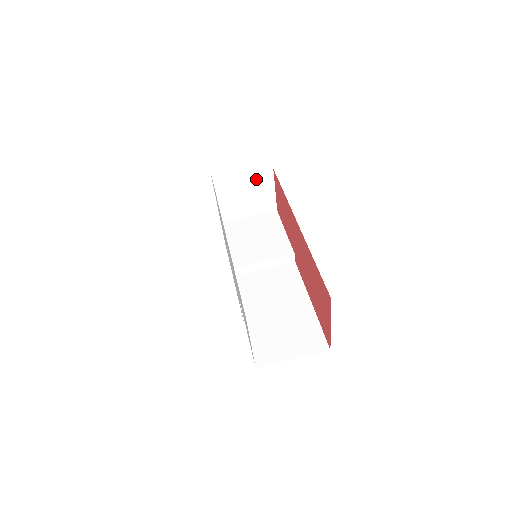
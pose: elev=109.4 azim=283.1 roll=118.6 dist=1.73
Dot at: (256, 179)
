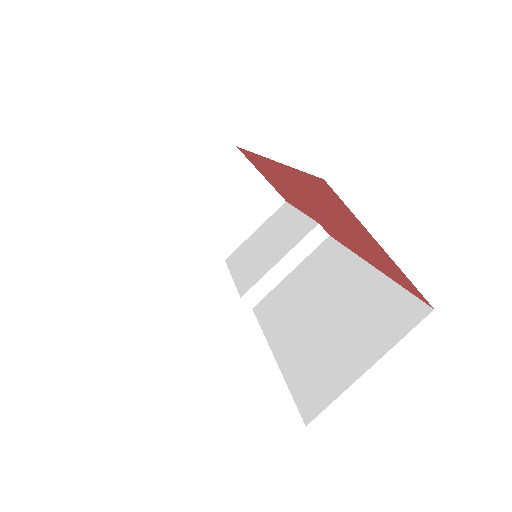
Dot at: (225, 174)
